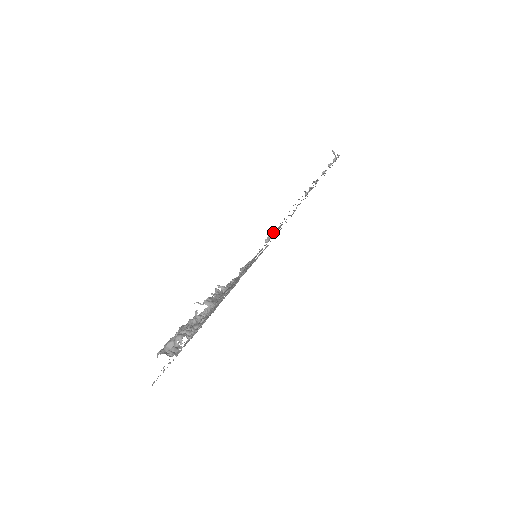
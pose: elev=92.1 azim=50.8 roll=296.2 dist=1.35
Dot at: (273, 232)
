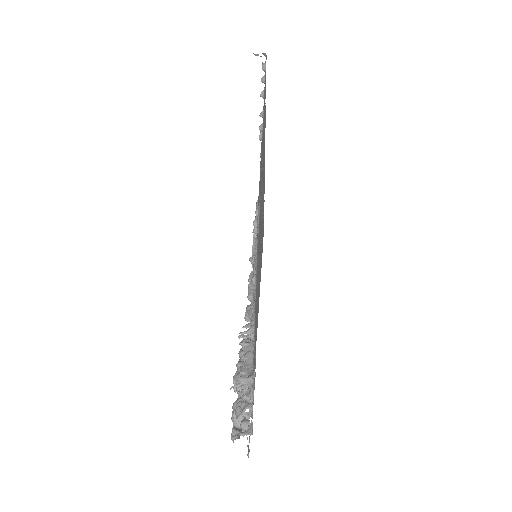
Dot at: occluded
